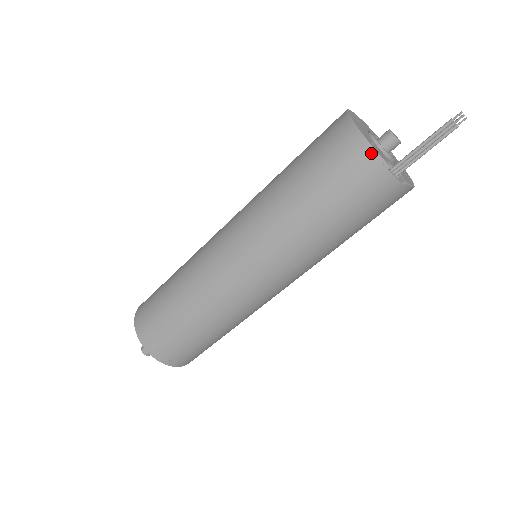
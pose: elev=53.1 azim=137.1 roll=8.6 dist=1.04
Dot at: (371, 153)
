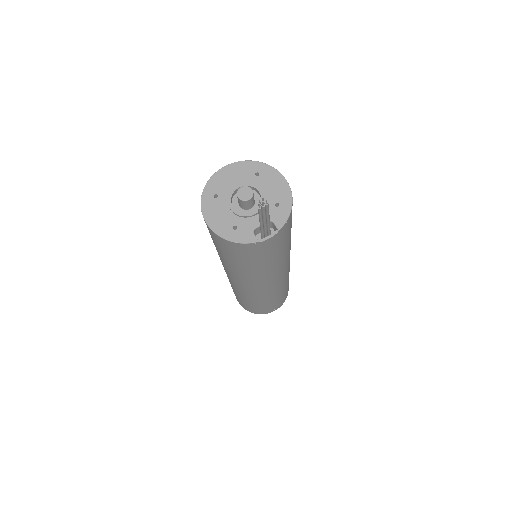
Dot at: (239, 245)
